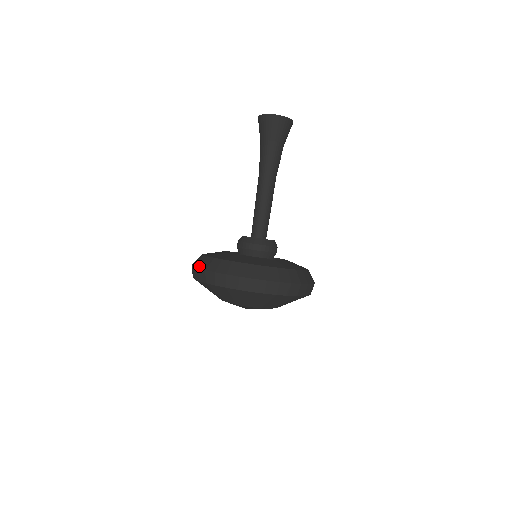
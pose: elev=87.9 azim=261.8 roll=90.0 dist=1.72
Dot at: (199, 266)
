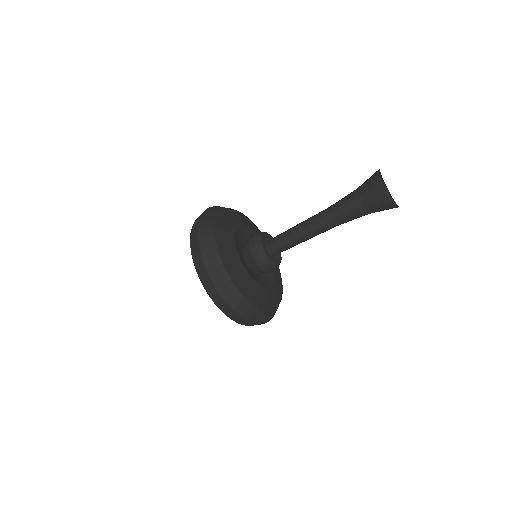
Dot at: (202, 218)
